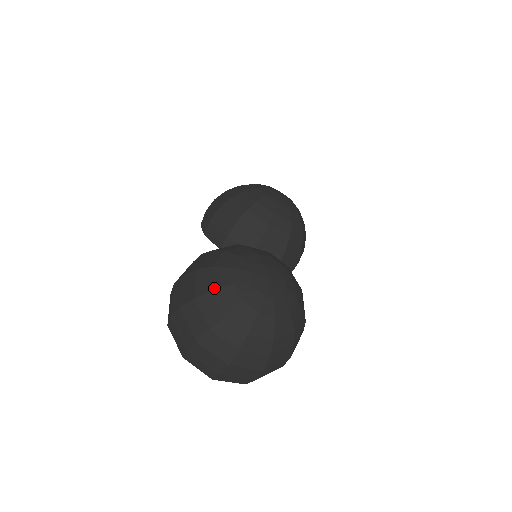
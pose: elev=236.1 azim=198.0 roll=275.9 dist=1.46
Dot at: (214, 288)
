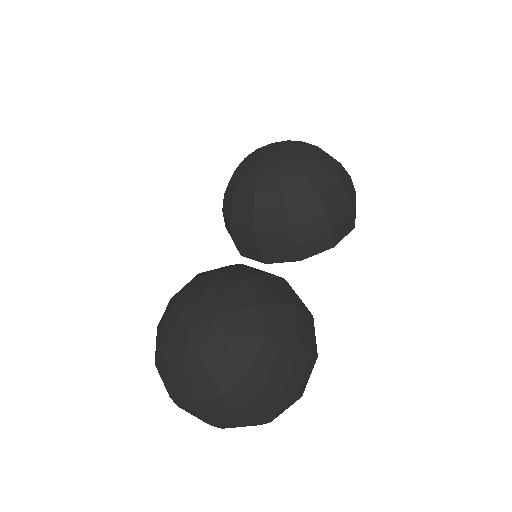
Dot at: (156, 355)
